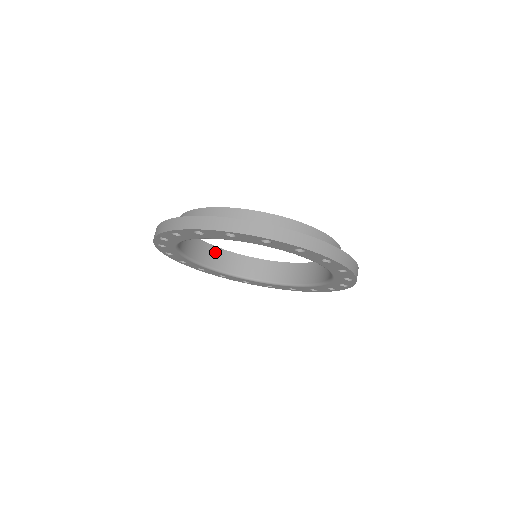
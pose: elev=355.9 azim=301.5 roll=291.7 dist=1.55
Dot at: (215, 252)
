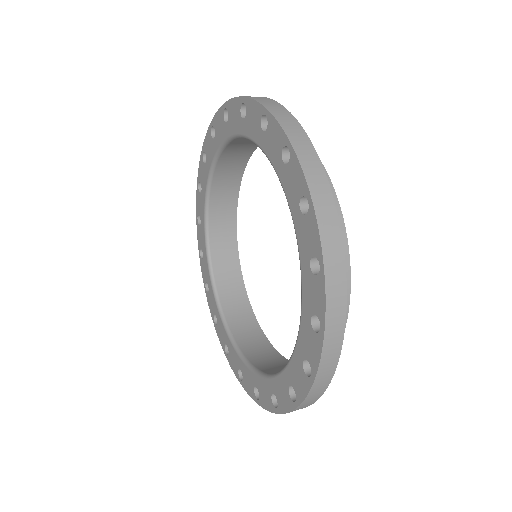
Dot at: (244, 309)
